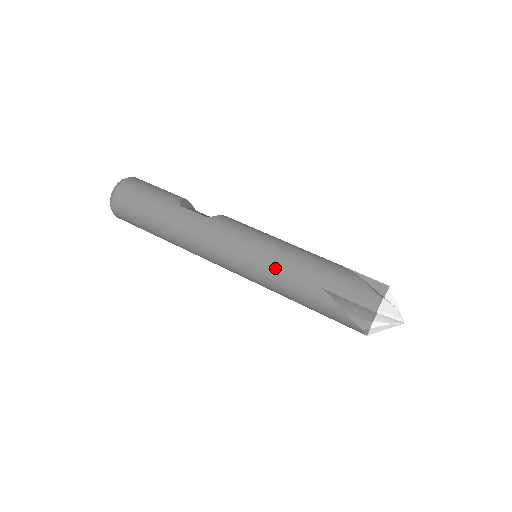
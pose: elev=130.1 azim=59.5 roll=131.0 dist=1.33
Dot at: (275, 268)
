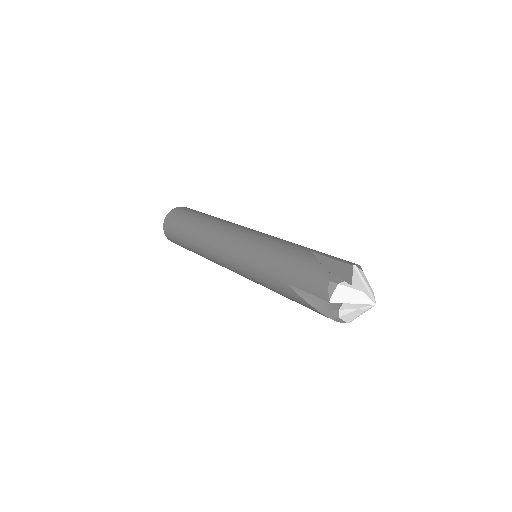
Dot at: (274, 239)
